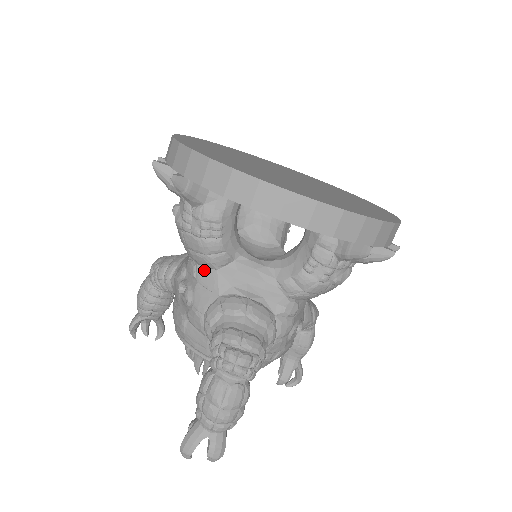
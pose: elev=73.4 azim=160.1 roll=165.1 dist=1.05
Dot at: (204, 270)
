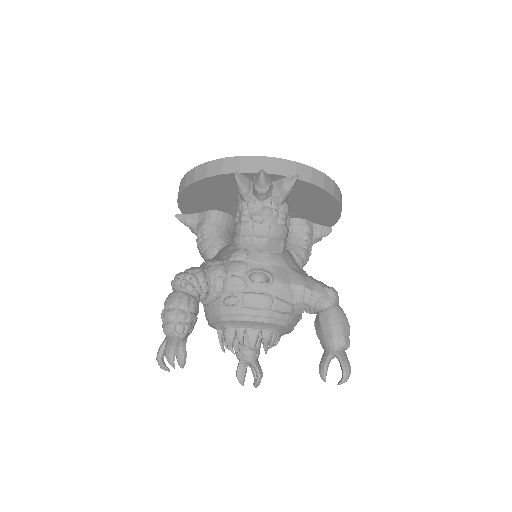
Dot at: occluded
